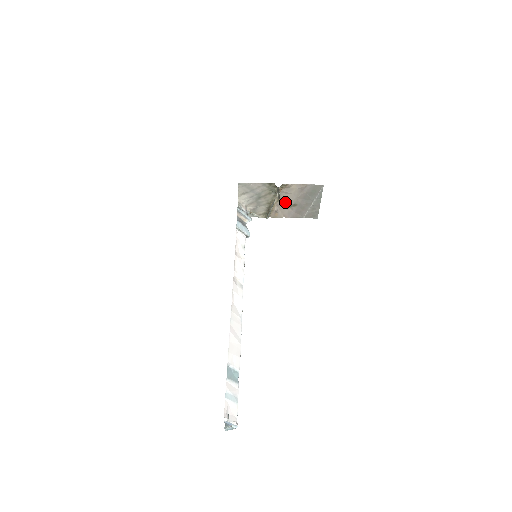
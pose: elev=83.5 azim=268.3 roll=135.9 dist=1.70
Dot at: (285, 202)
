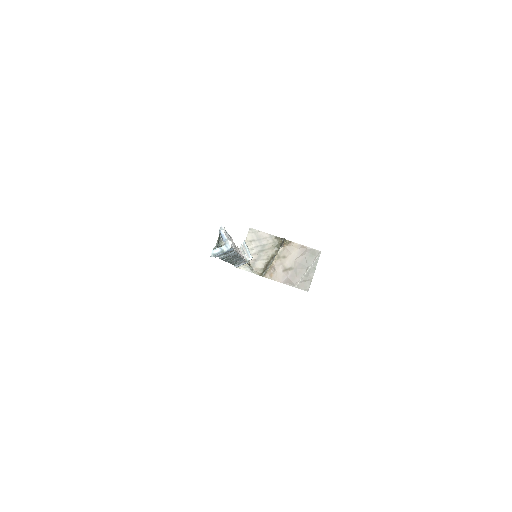
Dot at: (283, 262)
